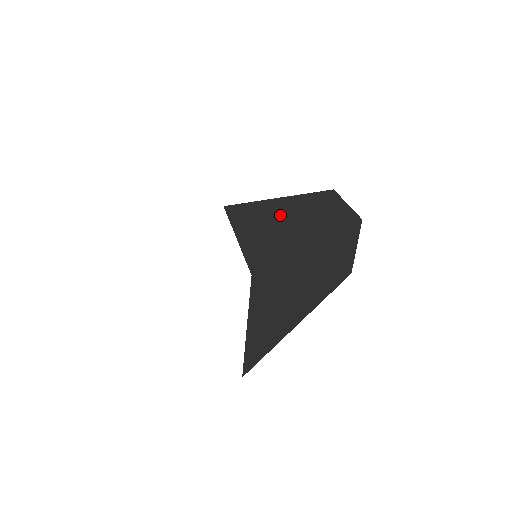
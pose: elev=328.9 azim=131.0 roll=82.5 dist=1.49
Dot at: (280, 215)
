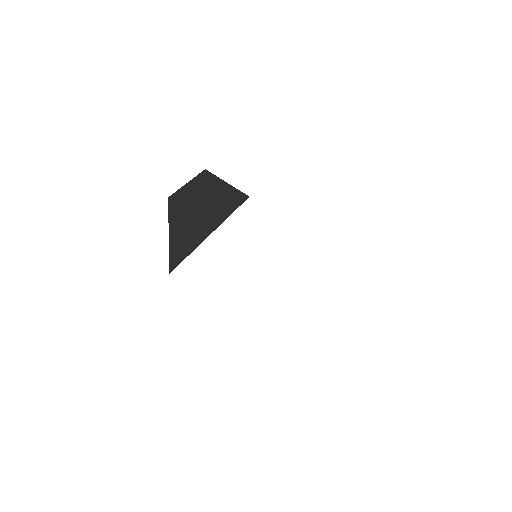
Dot at: occluded
